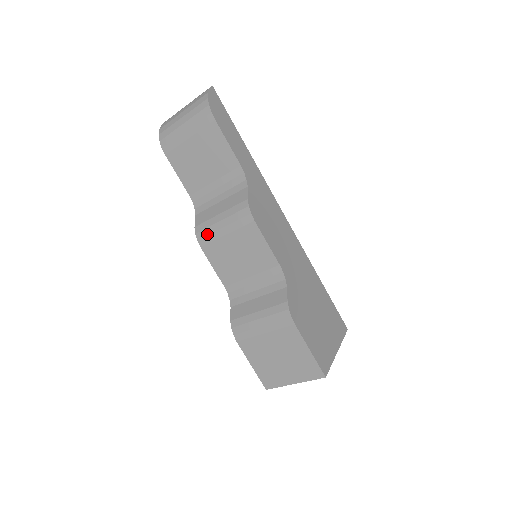
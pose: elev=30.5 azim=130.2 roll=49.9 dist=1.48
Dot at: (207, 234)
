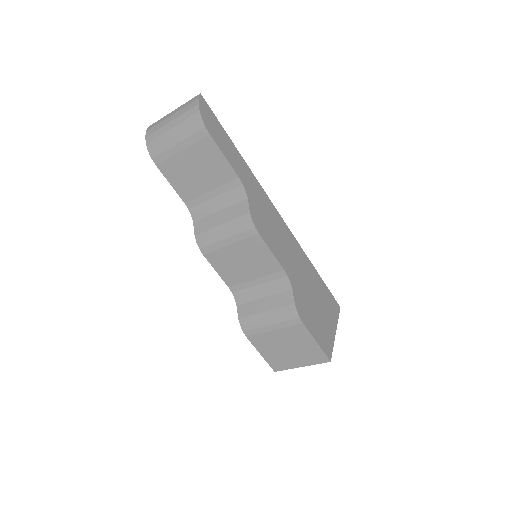
Dot at: (209, 244)
